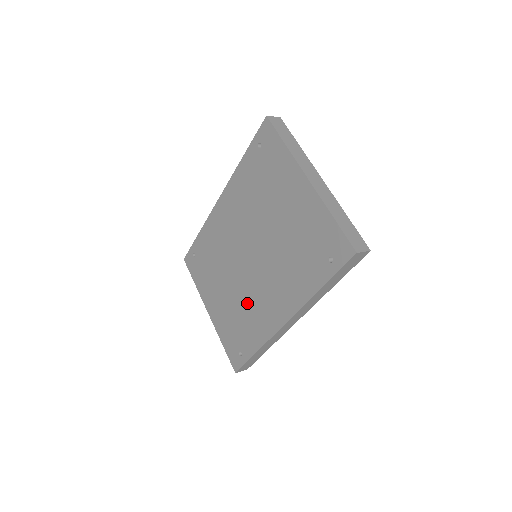
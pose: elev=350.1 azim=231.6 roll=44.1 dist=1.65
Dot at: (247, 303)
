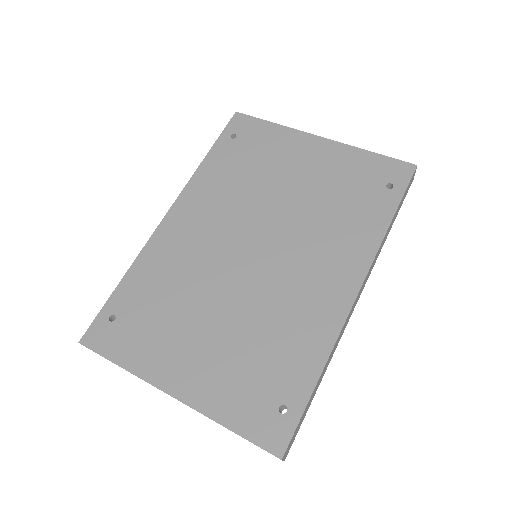
Dot at: (271, 313)
